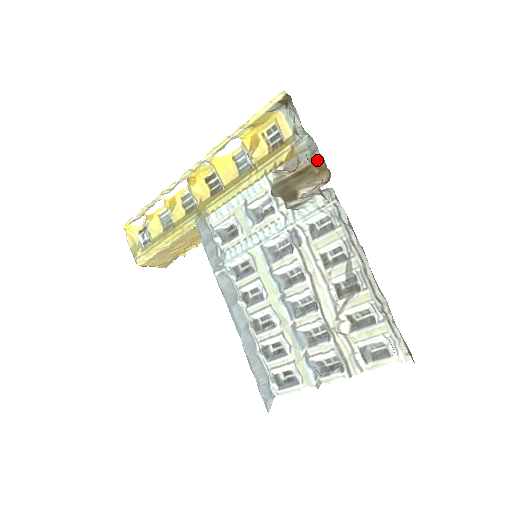
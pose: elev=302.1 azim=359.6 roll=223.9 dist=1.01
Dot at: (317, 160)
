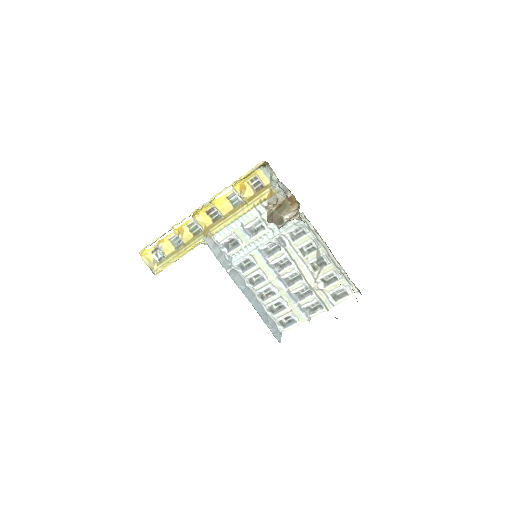
Dot at: (289, 197)
